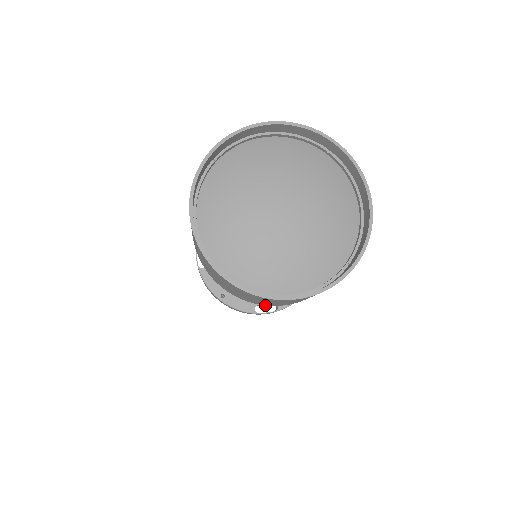
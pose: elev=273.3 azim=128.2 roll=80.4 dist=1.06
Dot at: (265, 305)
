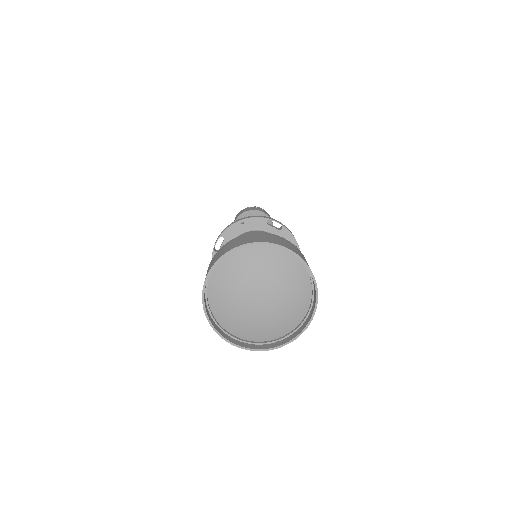
Dot at: occluded
